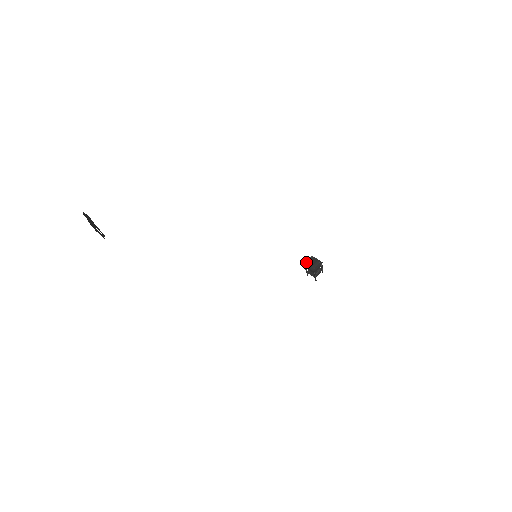
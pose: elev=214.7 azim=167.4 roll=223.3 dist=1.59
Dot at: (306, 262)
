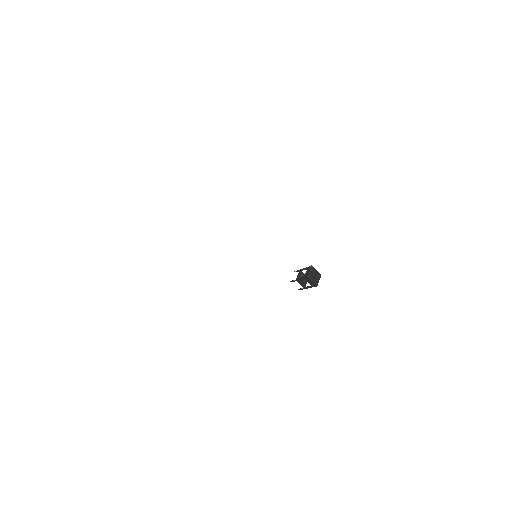
Dot at: (309, 273)
